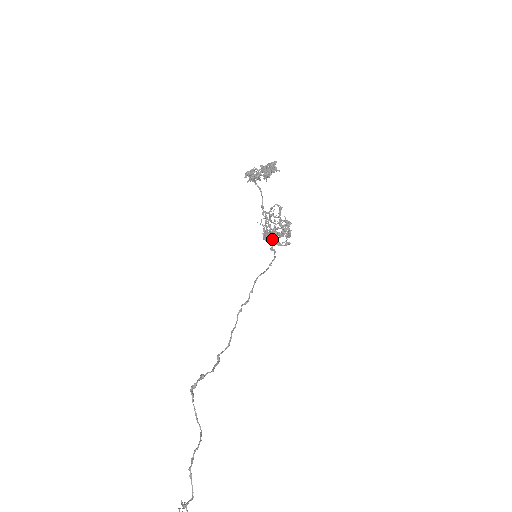
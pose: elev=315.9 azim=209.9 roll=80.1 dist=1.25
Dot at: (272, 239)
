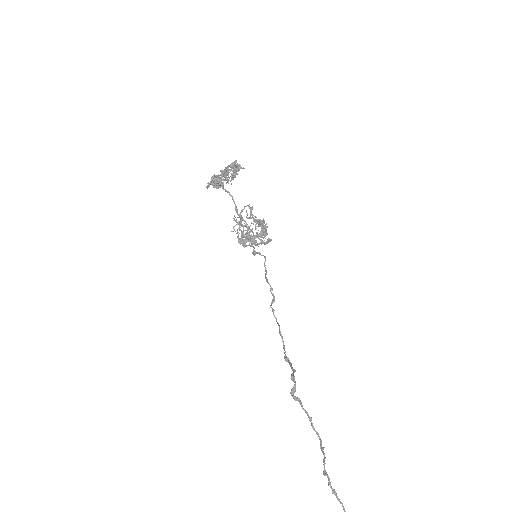
Dot at: occluded
